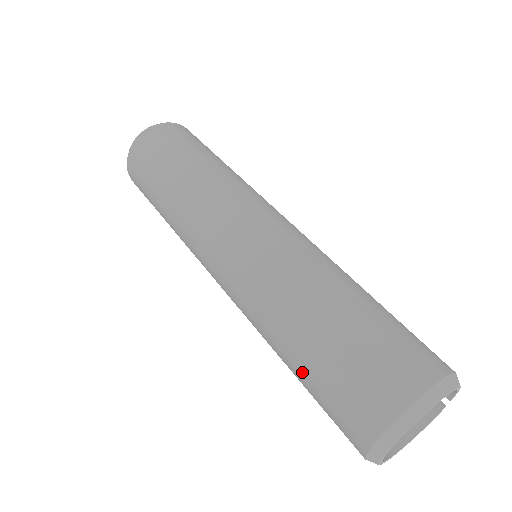
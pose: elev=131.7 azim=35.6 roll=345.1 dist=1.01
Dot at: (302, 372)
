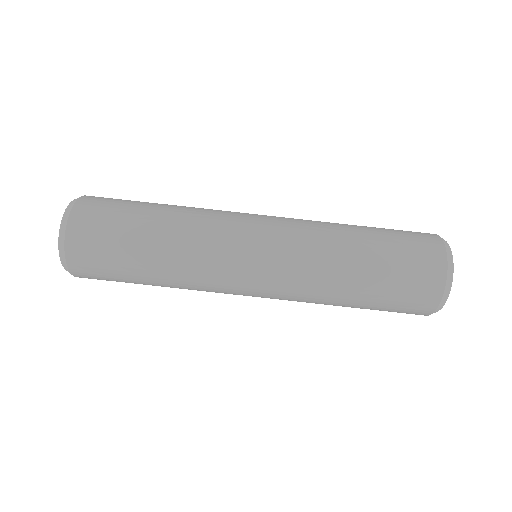
Dot at: (370, 298)
